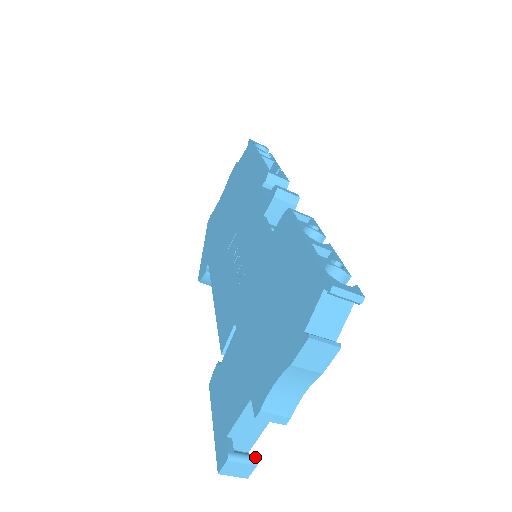
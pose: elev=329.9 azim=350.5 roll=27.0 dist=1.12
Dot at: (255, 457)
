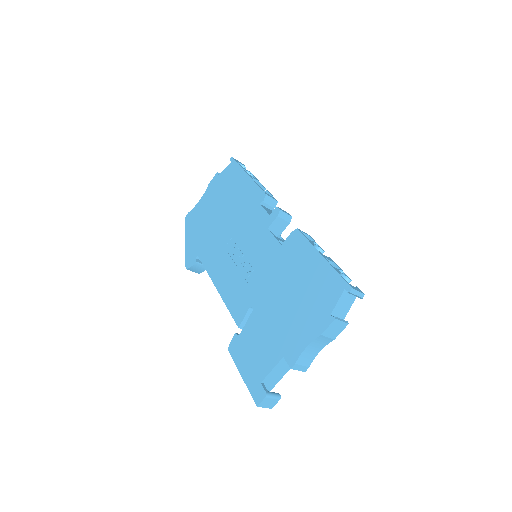
Dot at: (279, 394)
